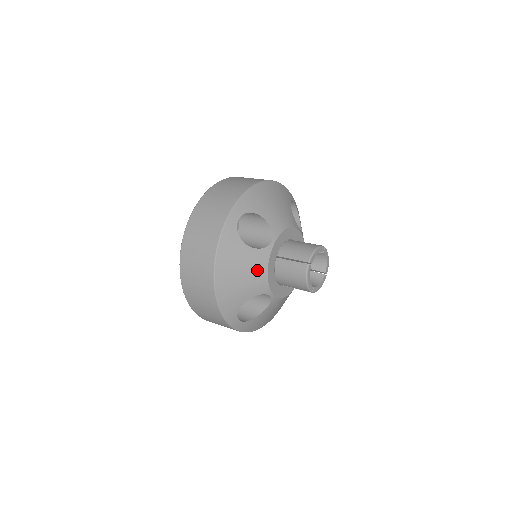
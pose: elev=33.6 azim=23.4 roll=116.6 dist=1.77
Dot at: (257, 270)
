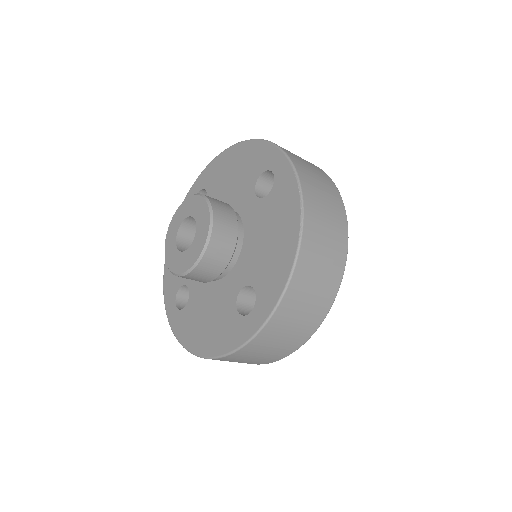
Dot at: occluded
